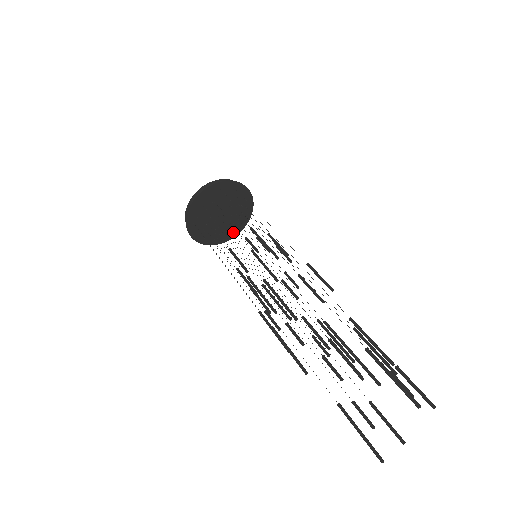
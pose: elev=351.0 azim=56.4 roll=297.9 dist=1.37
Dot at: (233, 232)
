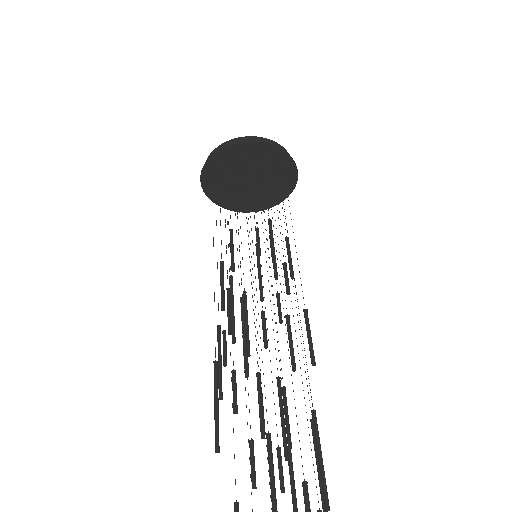
Dot at: occluded
